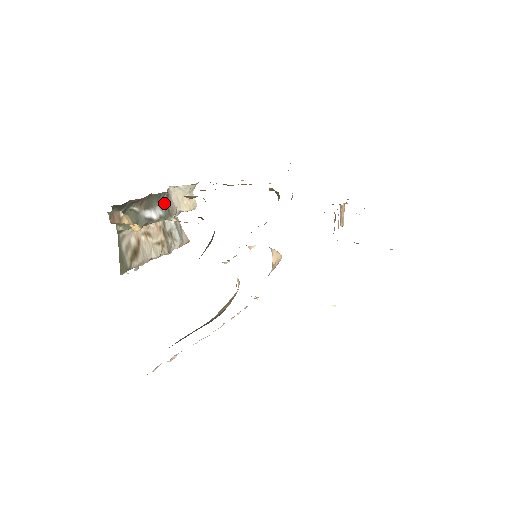
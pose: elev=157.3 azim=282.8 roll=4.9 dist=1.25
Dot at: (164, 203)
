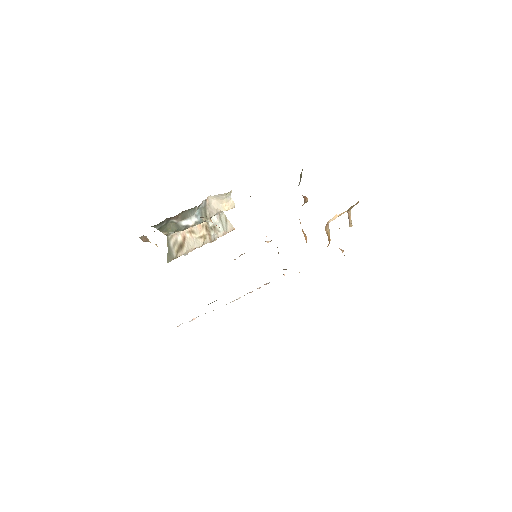
Dot at: (201, 211)
